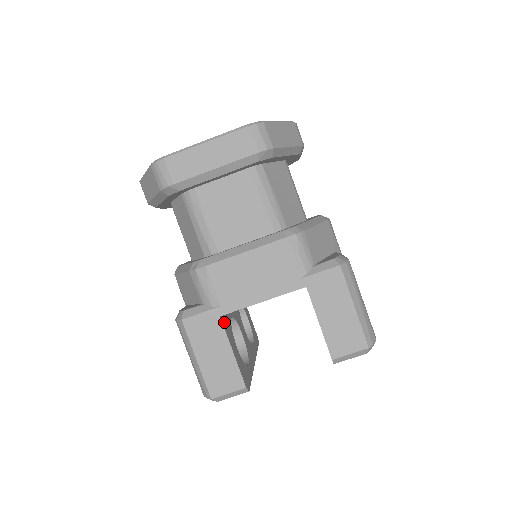
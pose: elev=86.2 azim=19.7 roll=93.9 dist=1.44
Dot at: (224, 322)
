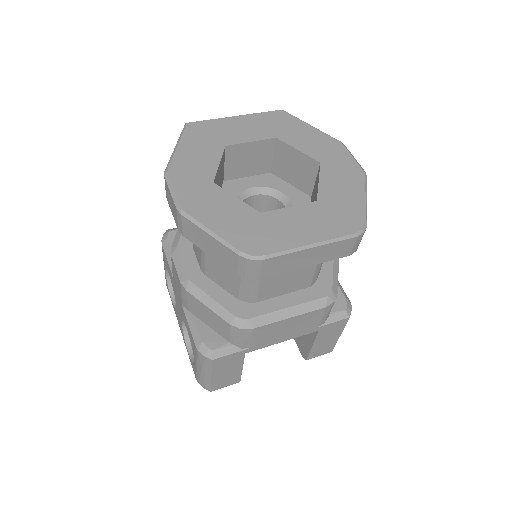
Dot at: occluded
